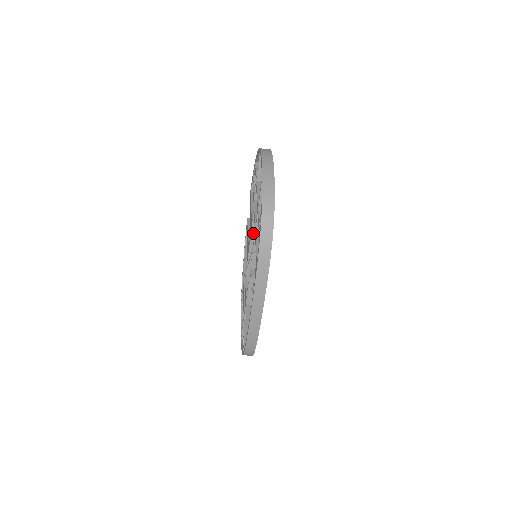
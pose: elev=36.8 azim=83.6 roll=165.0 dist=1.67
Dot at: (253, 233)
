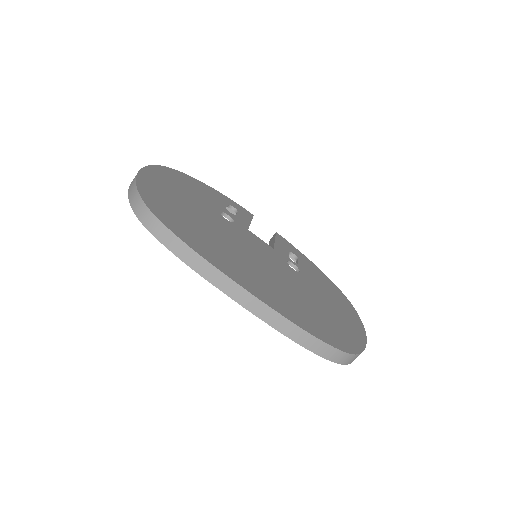
Dot at: occluded
